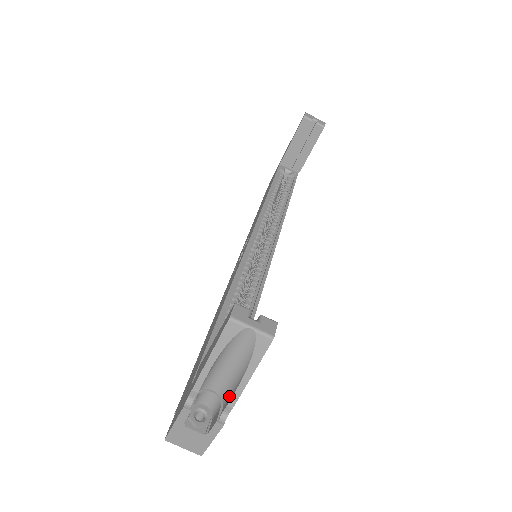
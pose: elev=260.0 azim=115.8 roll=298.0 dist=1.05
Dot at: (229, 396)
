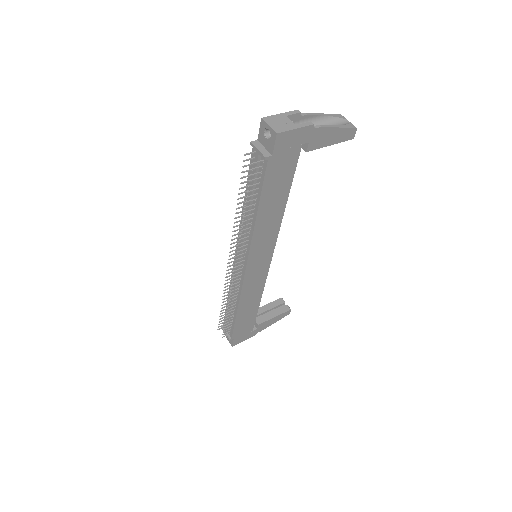
Dot at: (318, 130)
